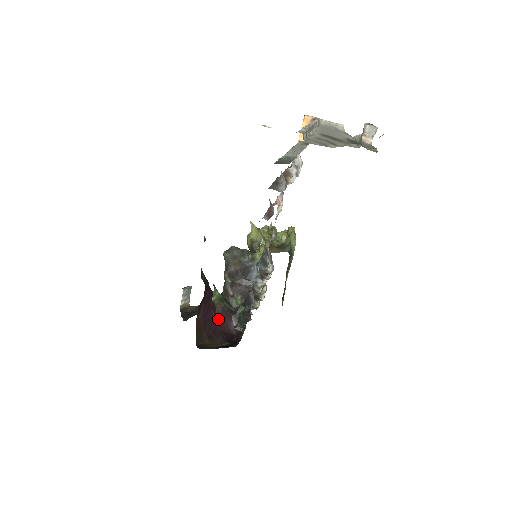
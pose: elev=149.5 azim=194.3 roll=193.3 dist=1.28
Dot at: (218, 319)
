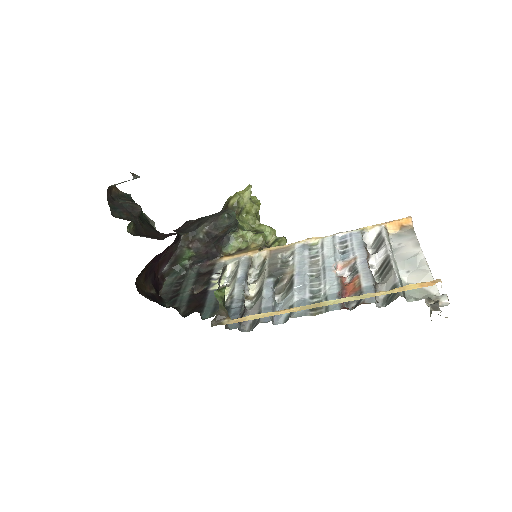
Dot at: (214, 324)
